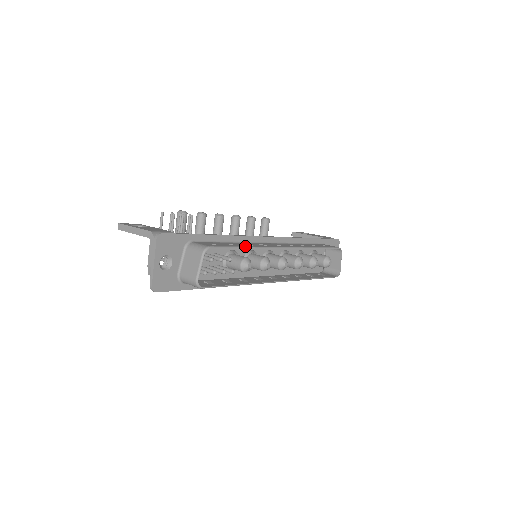
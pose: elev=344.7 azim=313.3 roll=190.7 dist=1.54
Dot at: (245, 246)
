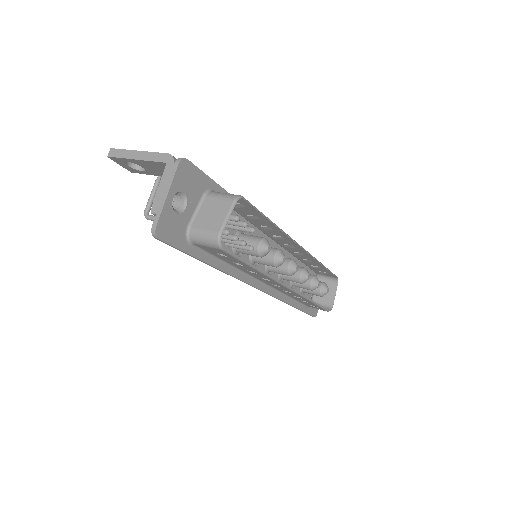
Dot at: occluded
